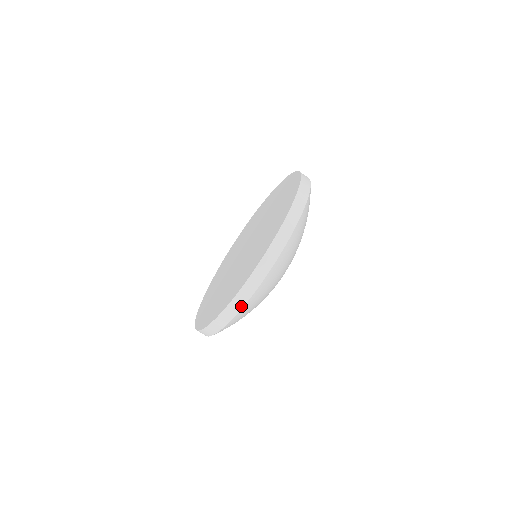
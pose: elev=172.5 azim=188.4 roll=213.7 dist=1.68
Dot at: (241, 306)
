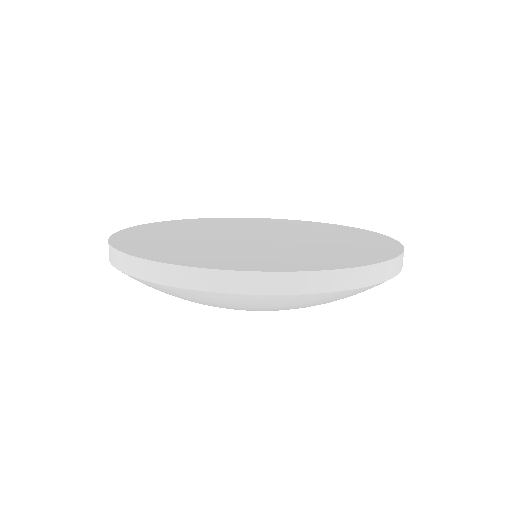
Dot at: (230, 289)
